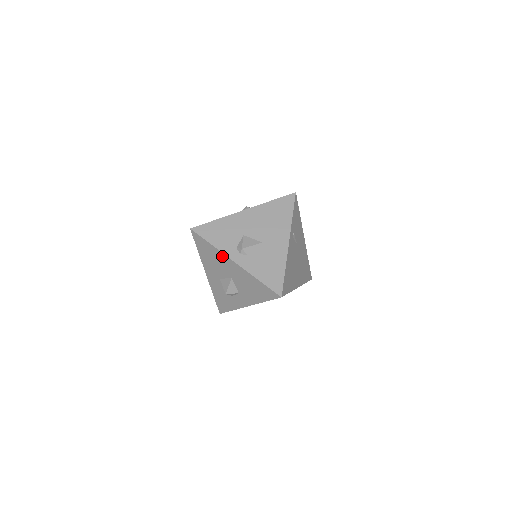
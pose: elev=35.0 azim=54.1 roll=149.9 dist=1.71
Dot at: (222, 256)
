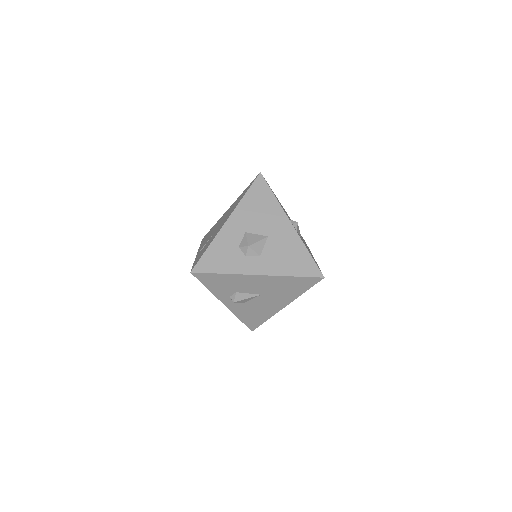
Dot at: (279, 212)
